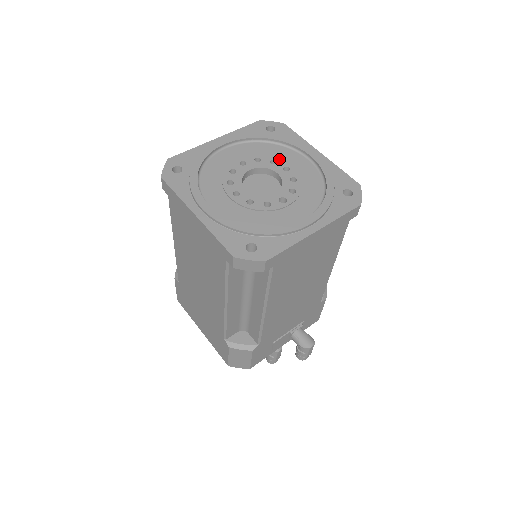
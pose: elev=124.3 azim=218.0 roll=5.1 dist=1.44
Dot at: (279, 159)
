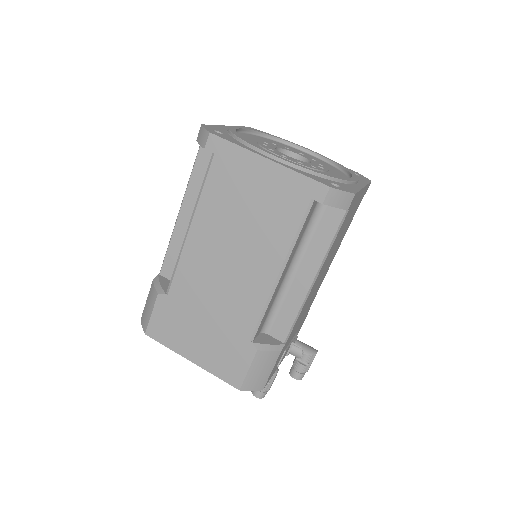
Dot at: (289, 148)
